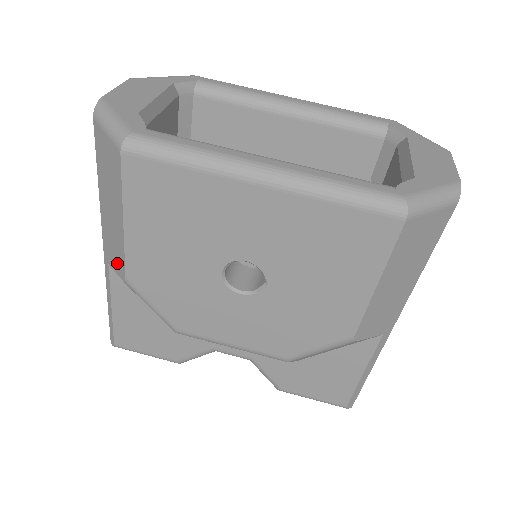
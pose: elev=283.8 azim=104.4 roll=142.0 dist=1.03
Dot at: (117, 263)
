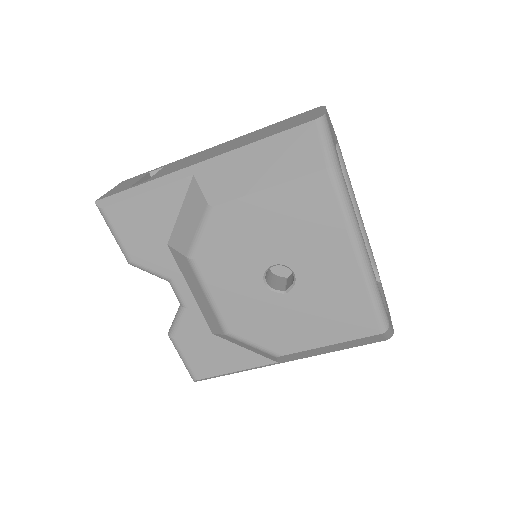
Dot at: (215, 189)
